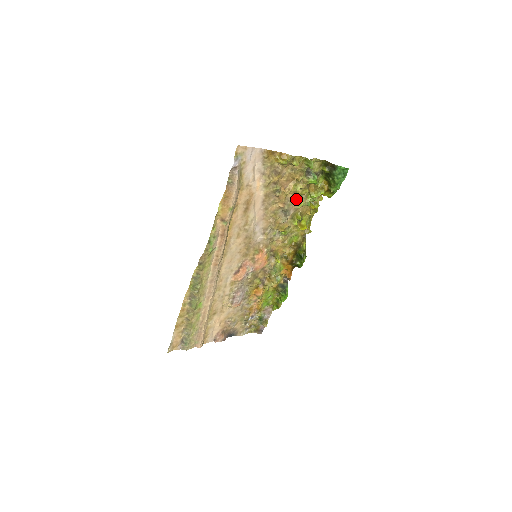
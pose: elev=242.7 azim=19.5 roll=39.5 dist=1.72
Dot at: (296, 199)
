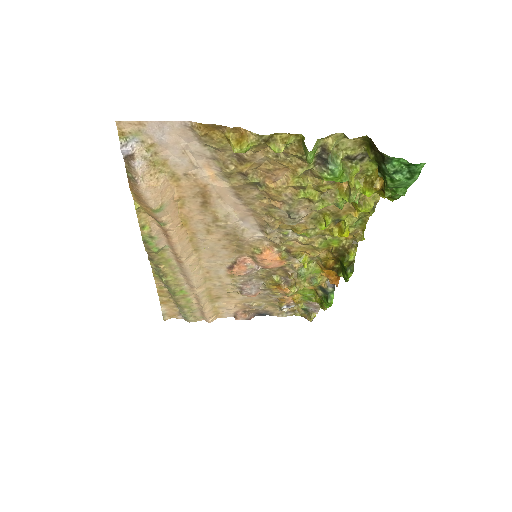
Dot at: (307, 197)
